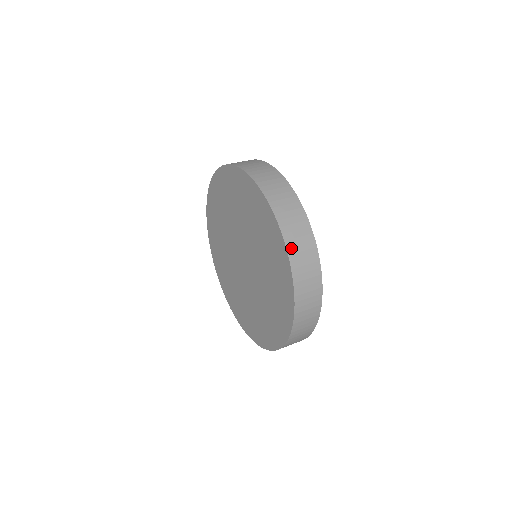
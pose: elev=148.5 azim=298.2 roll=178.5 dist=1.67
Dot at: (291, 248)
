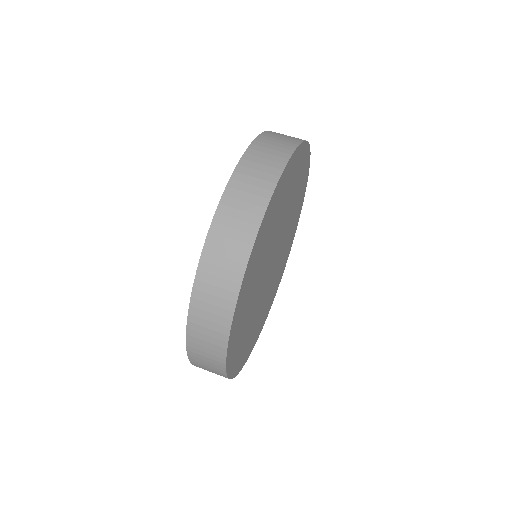
Dot at: (196, 365)
